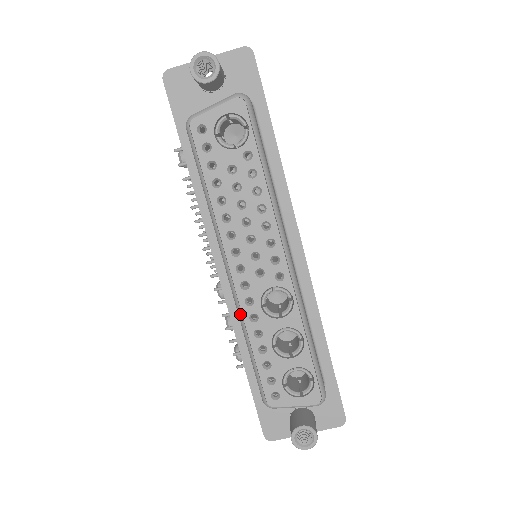
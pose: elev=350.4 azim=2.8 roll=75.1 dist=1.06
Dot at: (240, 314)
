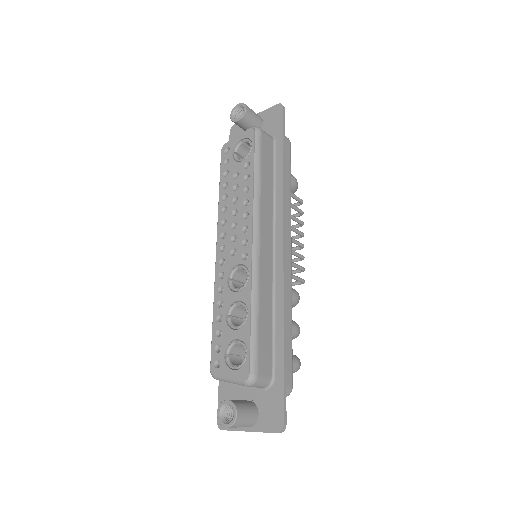
Dot at: (214, 286)
